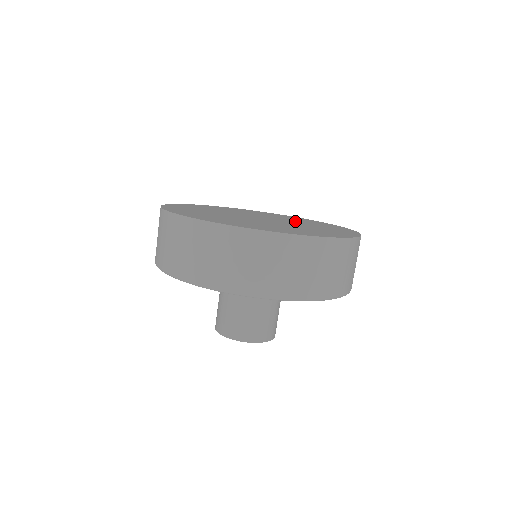
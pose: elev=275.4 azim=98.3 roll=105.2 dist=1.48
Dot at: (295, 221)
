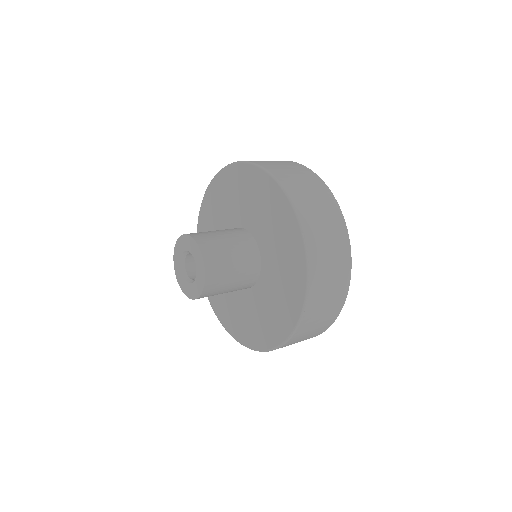
Dot at: occluded
